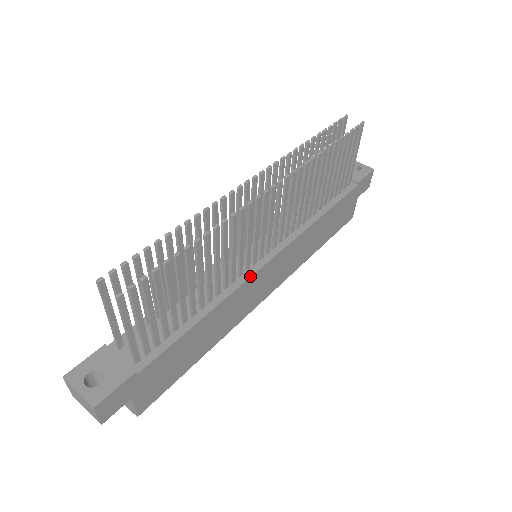
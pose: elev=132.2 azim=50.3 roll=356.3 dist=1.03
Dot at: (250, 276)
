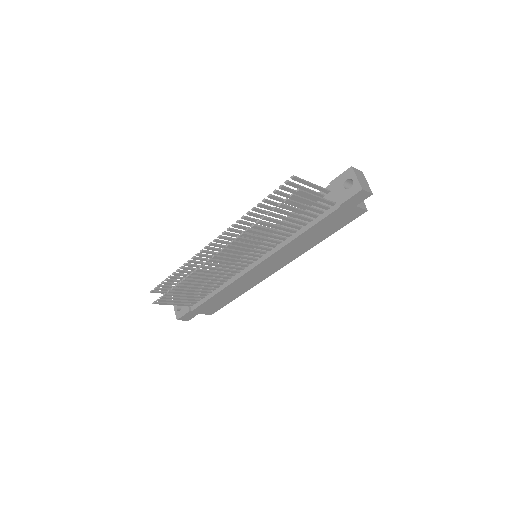
Dot at: (242, 275)
